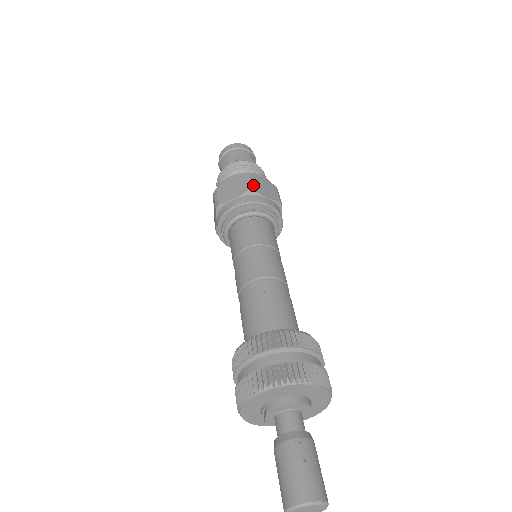
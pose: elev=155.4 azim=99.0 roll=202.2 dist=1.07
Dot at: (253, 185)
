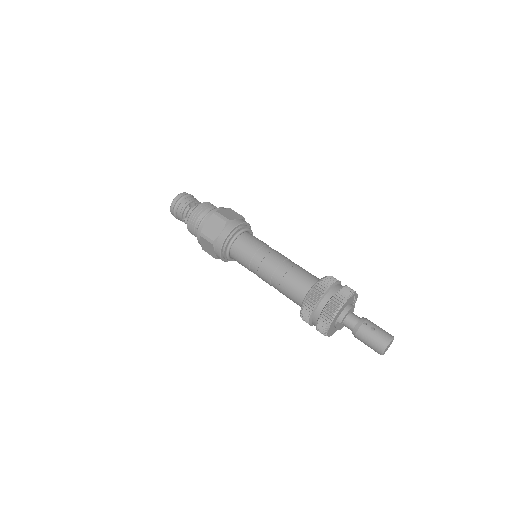
Dot at: (225, 217)
